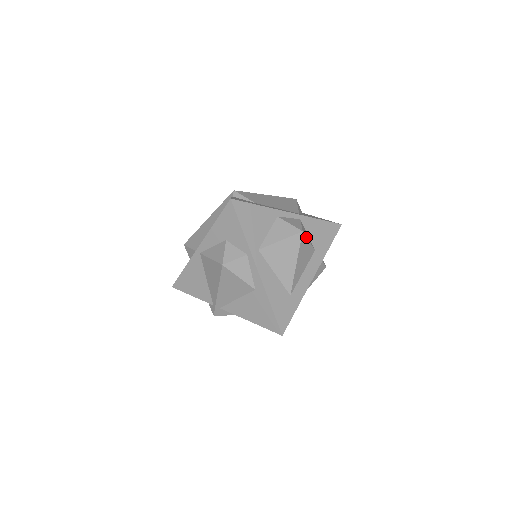
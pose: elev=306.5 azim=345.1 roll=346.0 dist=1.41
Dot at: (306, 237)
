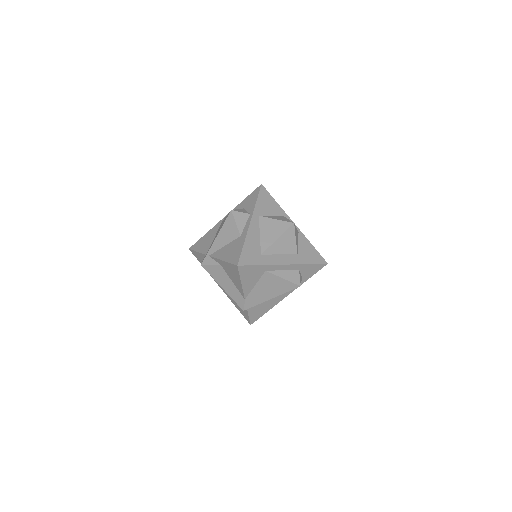
Dot at: (295, 232)
